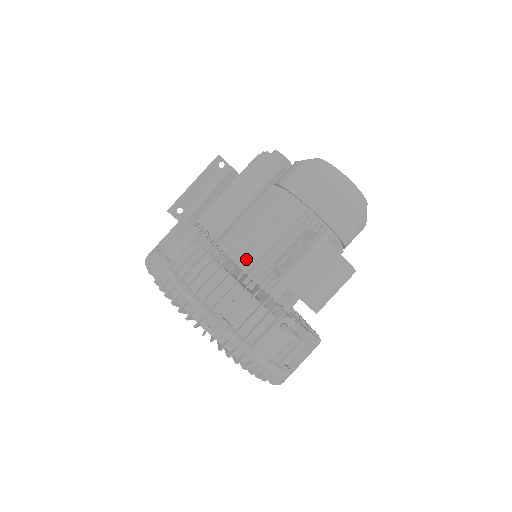
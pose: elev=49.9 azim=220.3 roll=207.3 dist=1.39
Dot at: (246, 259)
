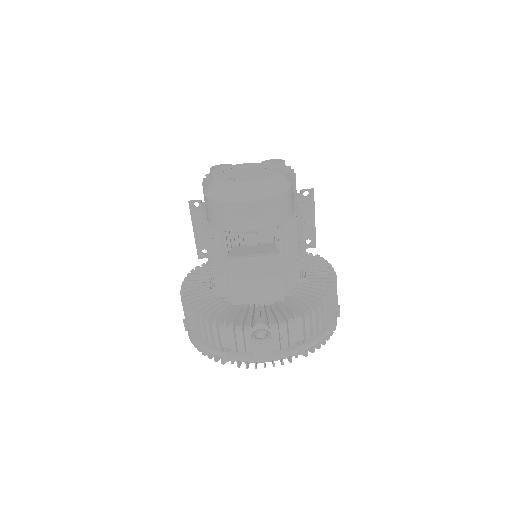
Dot at: (226, 286)
